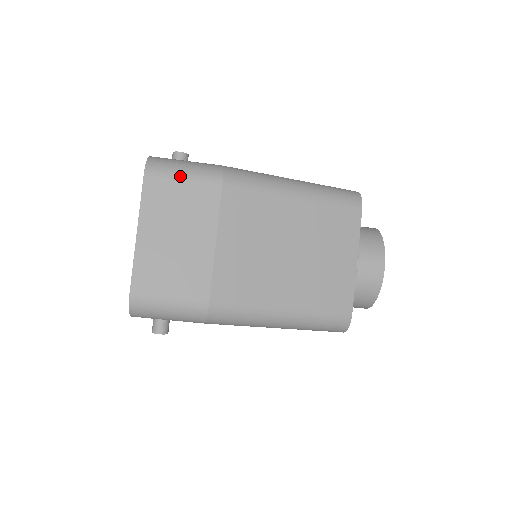
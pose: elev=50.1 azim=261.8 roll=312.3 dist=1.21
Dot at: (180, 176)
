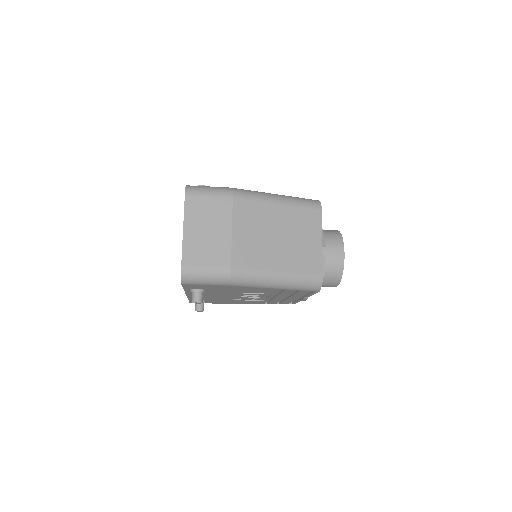
Dot at: (207, 194)
